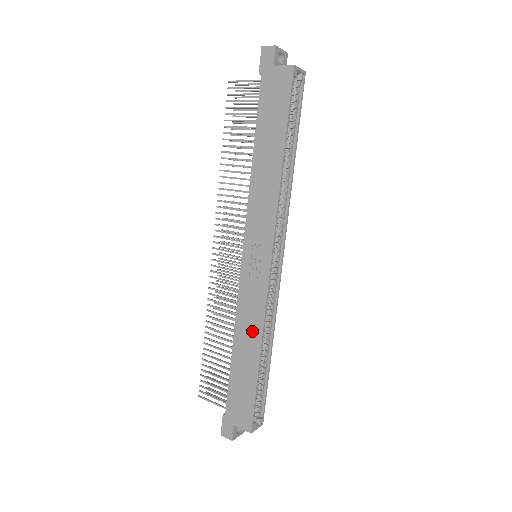
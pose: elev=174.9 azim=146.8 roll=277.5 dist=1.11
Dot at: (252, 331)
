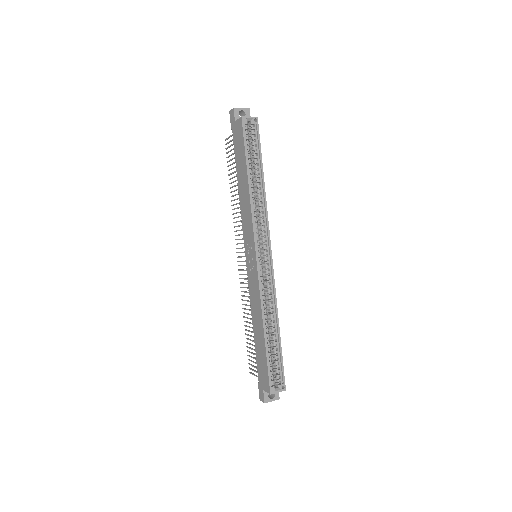
Dot at: (258, 312)
